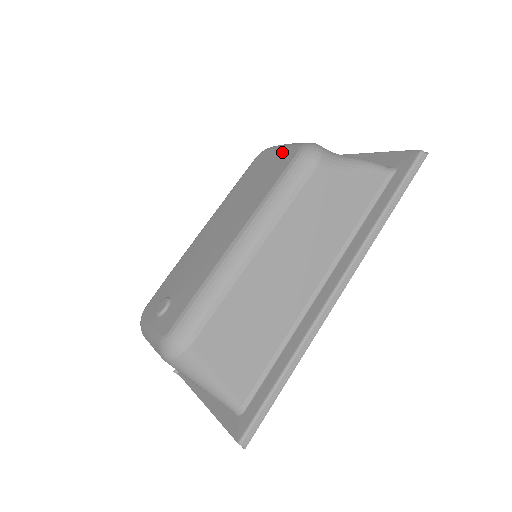
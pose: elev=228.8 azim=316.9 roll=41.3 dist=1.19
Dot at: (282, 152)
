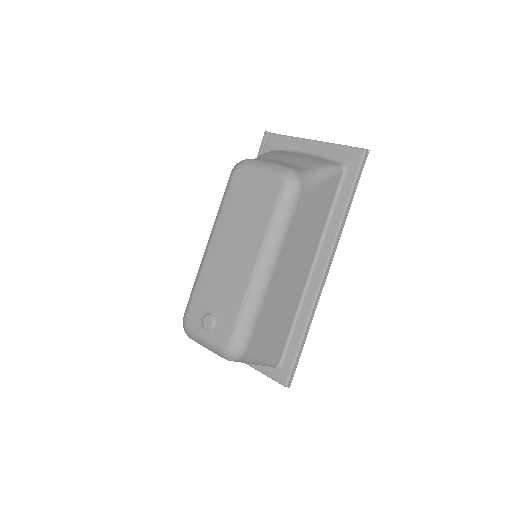
Dot at: (264, 178)
